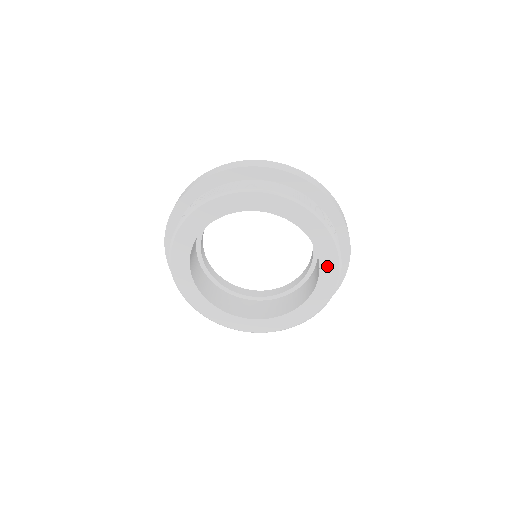
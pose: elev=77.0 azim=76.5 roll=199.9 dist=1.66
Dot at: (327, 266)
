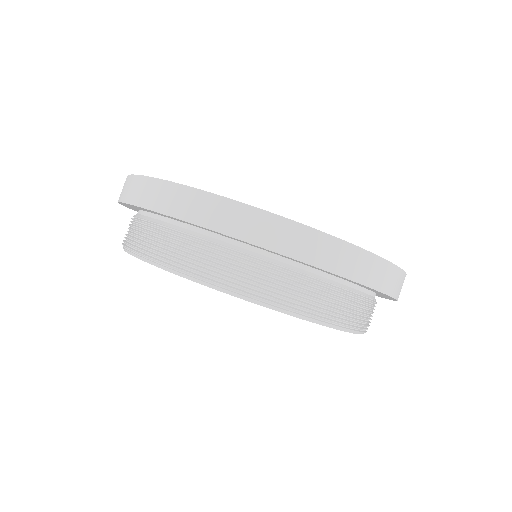
Dot at: occluded
